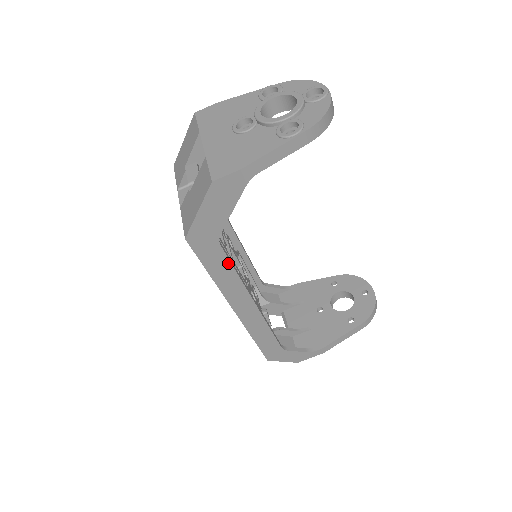
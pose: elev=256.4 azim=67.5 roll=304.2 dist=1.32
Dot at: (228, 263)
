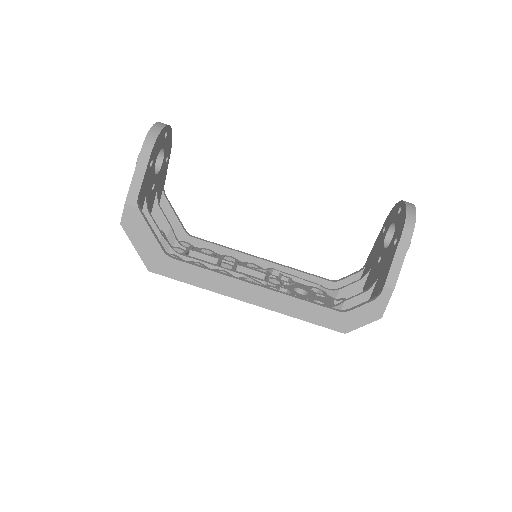
Dot at: (193, 267)
